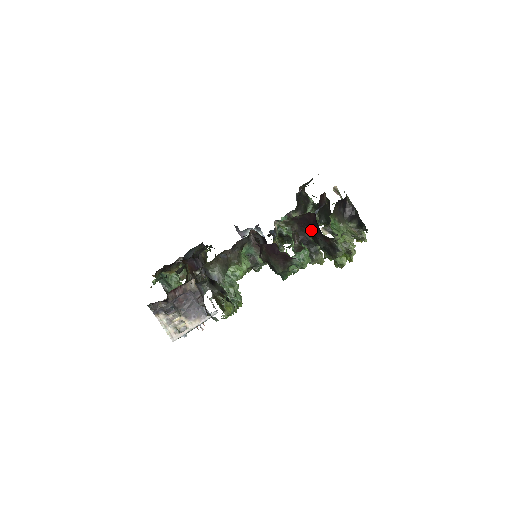
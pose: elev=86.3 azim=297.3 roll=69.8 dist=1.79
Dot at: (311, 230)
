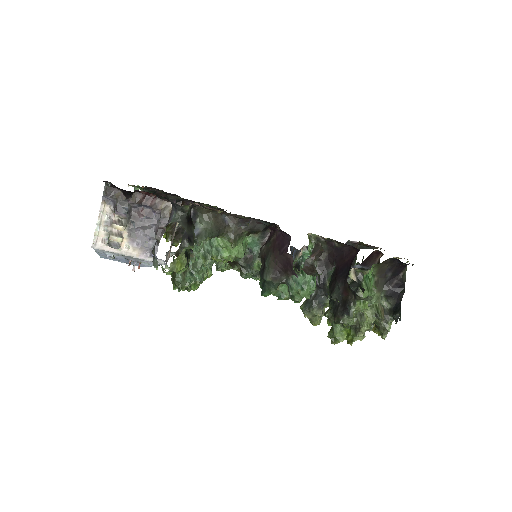
Dot at: (337, 270)
